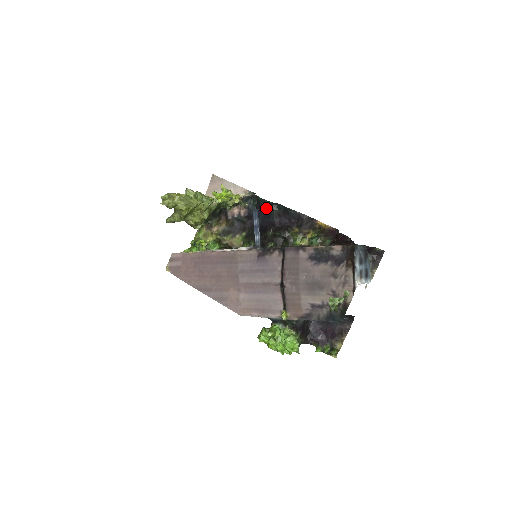
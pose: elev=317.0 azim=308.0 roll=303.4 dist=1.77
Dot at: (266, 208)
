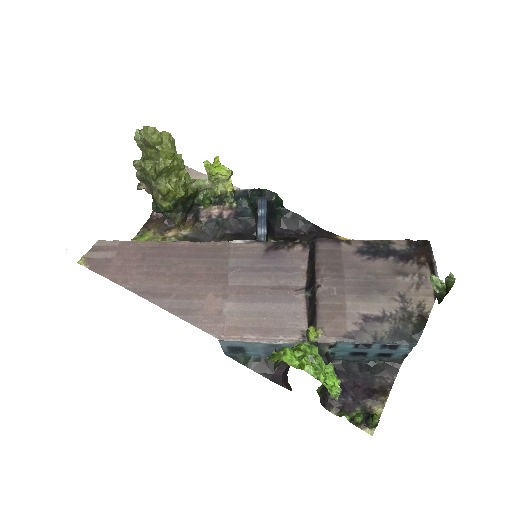
Dot at: (272, 205)
